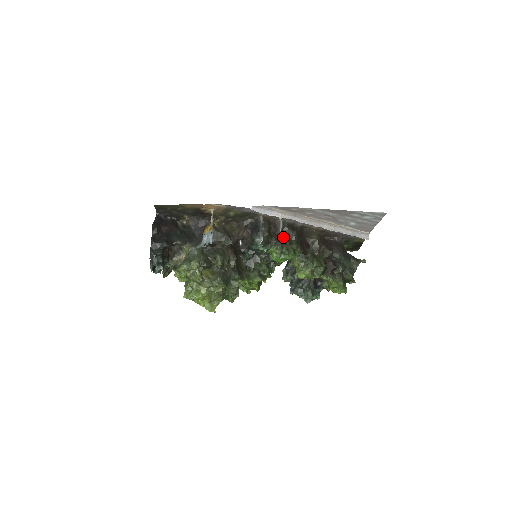
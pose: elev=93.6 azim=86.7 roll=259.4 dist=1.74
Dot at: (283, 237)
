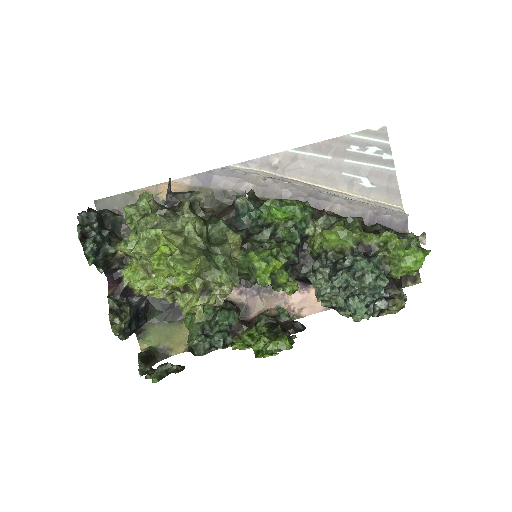
Dot at: occluded
